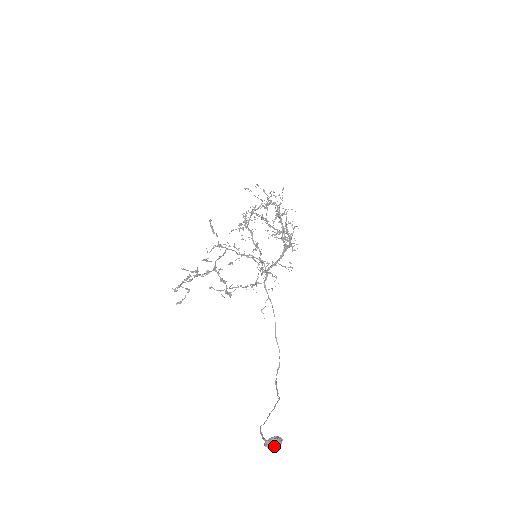
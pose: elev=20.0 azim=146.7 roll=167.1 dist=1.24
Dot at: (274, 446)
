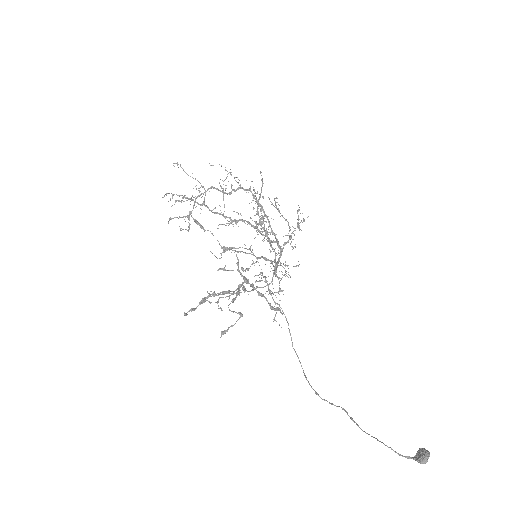
Dot at: occluded
